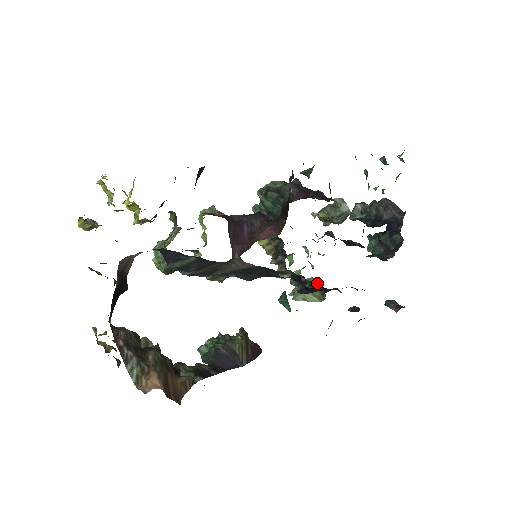
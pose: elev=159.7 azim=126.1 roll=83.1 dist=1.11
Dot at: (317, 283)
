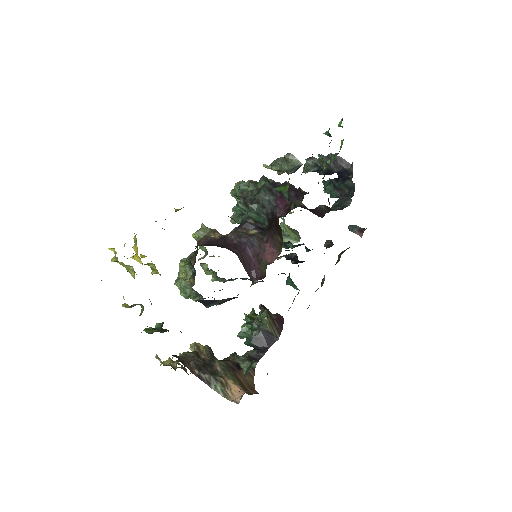
Dot at: (300, 244)
